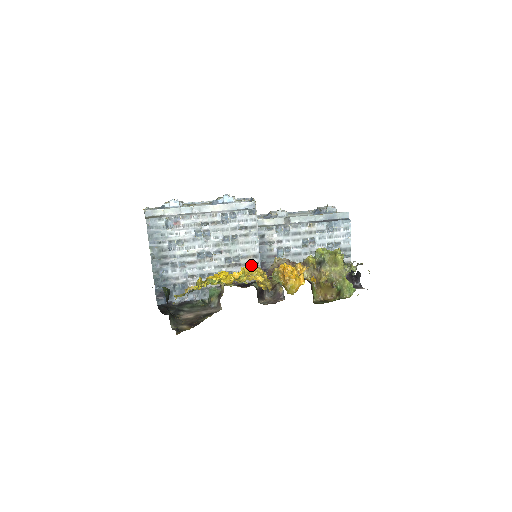
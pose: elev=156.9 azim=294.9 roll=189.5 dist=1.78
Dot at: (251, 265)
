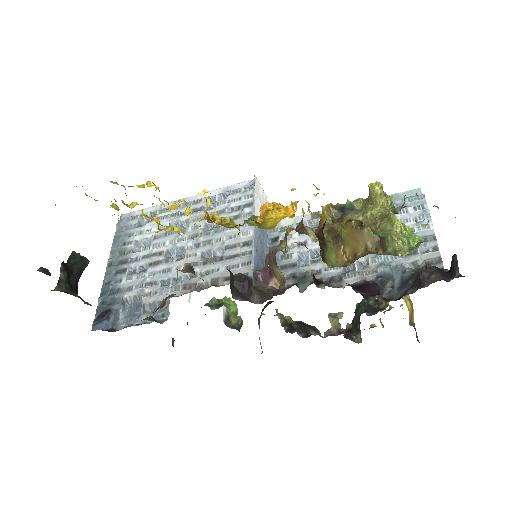
Dot at: (239, 257)
